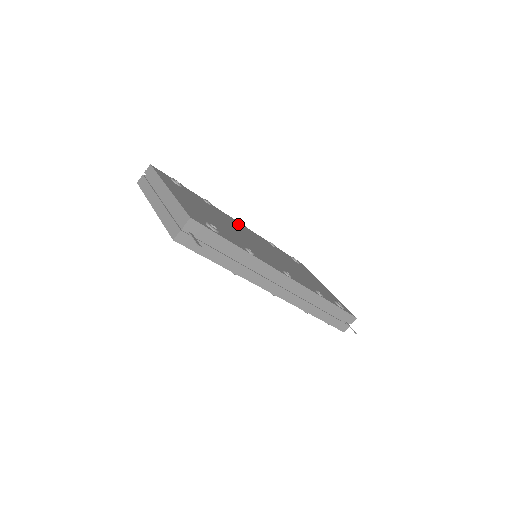
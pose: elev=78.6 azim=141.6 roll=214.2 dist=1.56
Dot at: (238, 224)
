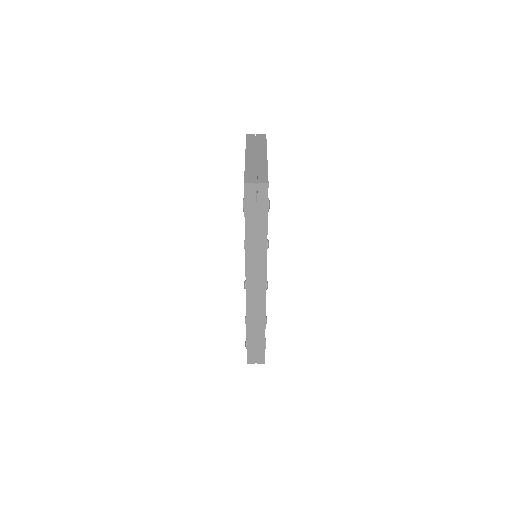
Dot at: occluded
